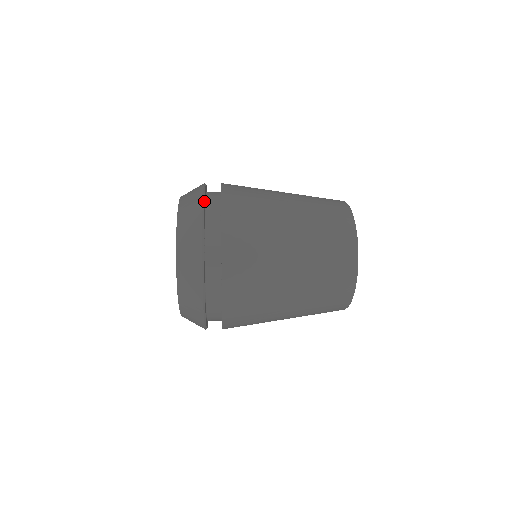
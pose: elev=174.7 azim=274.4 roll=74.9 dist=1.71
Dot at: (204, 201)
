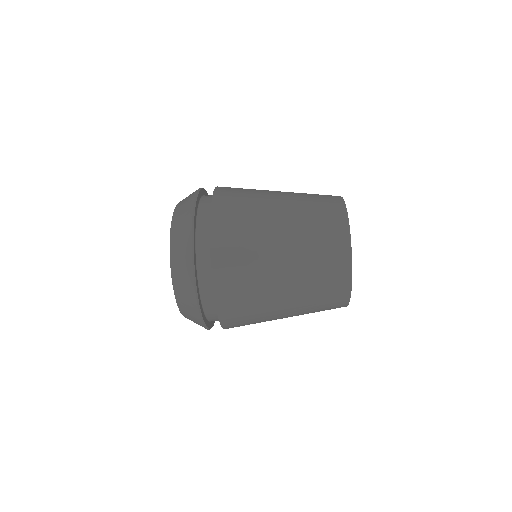
Dot at: occluded
